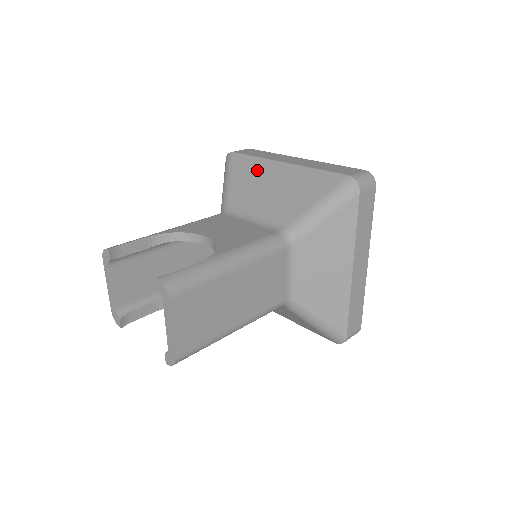
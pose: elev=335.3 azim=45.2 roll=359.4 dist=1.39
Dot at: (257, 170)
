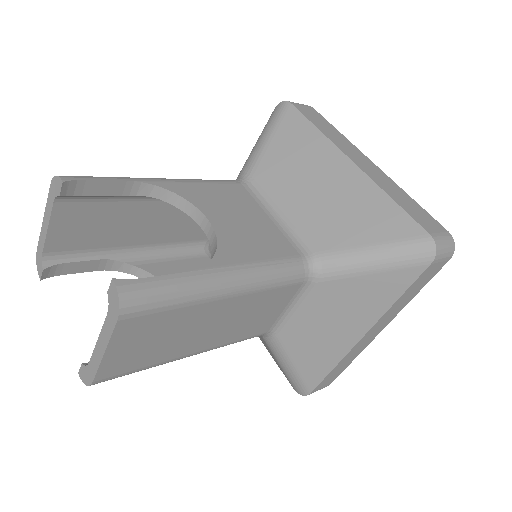
Dot at: (312, 149)
